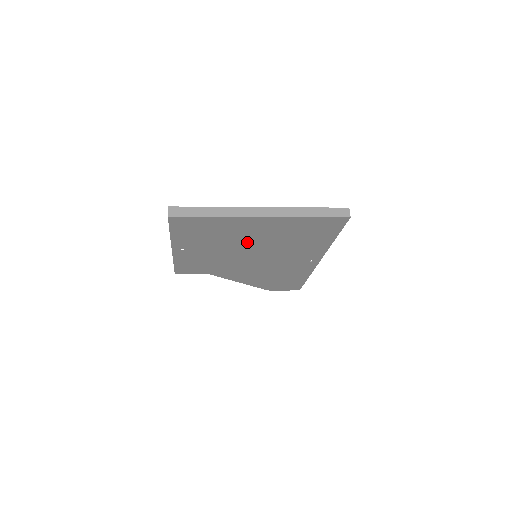
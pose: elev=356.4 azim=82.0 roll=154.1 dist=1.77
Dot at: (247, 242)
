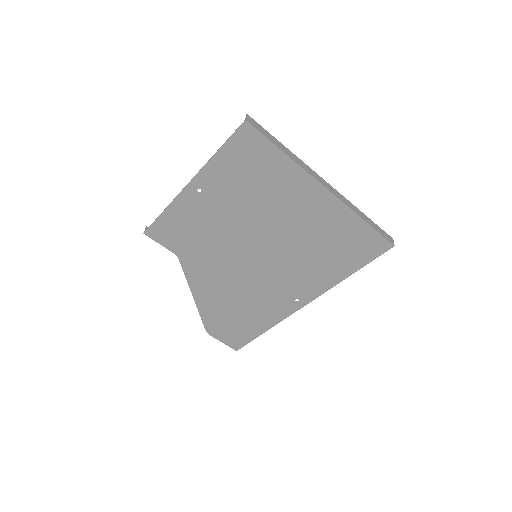
Dot at: (272, 223)
